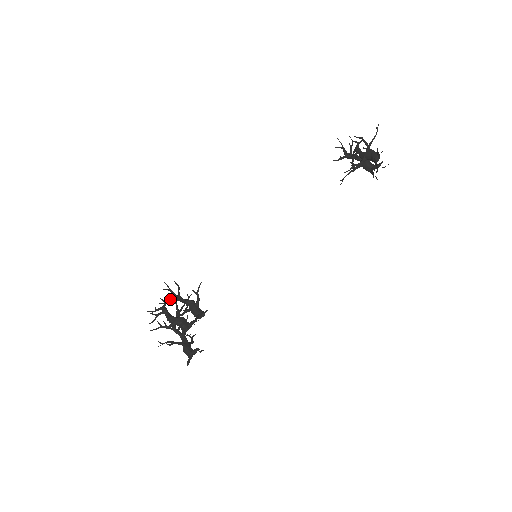
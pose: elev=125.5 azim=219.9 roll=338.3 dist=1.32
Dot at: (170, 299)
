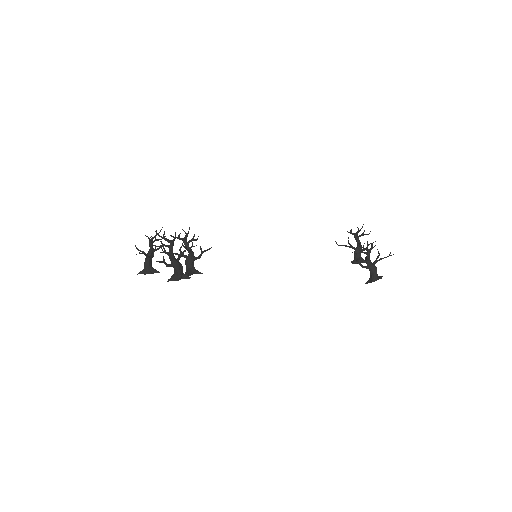
Dot at: (179, 237)
